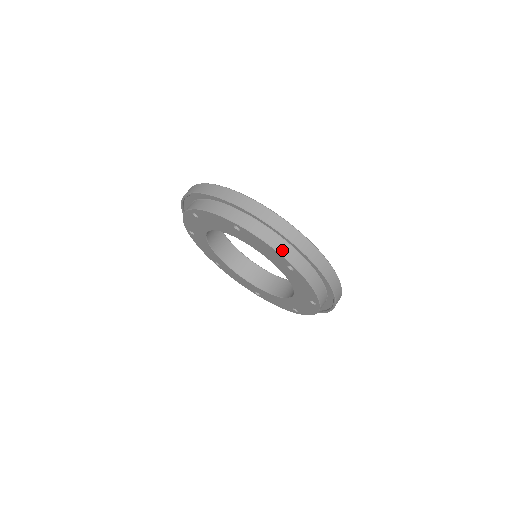
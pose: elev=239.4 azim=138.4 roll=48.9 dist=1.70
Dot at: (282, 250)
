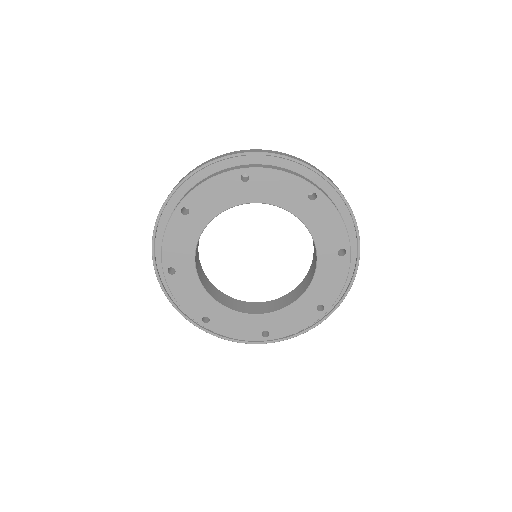
Dot at: (221, 173)
